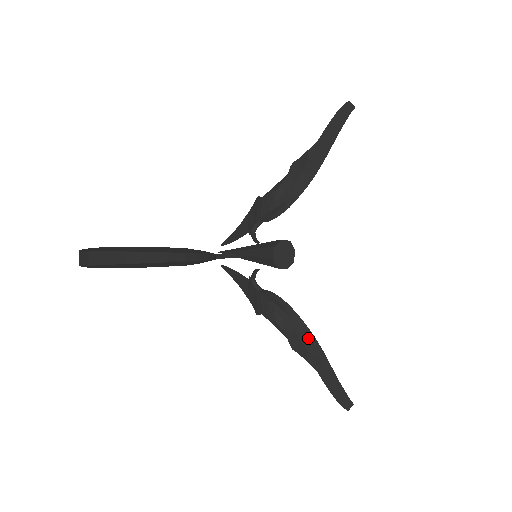
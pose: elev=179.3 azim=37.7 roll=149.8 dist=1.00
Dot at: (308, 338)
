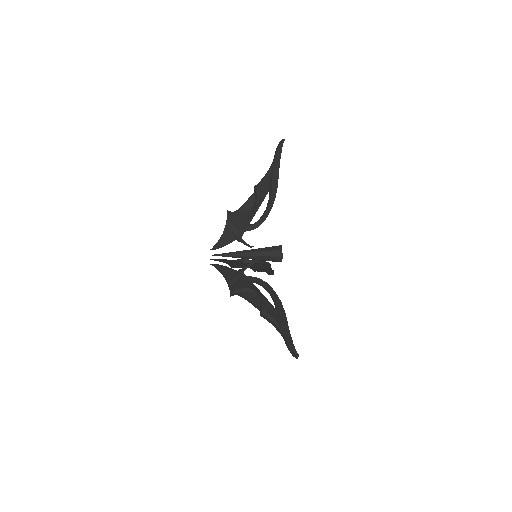
Dot at: (270, 267)
